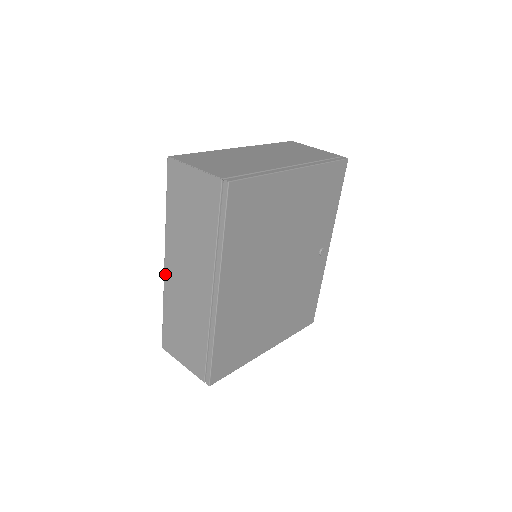
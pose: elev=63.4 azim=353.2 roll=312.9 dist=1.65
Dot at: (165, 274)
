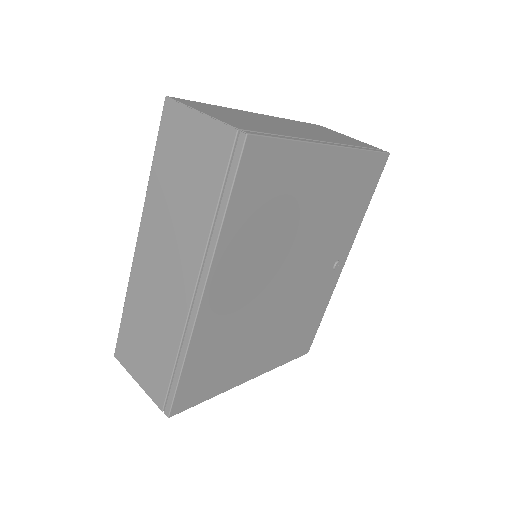
Dot at: (135, 258)
